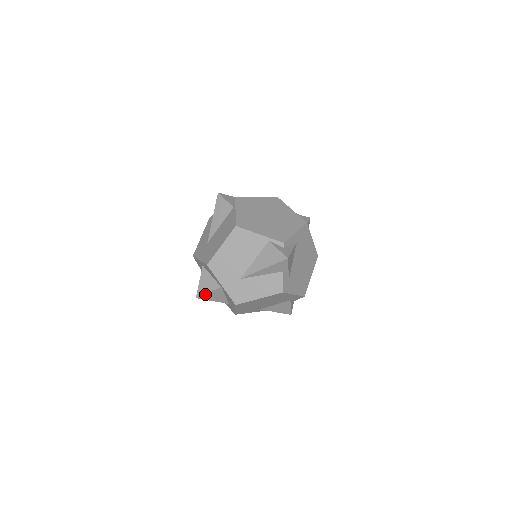
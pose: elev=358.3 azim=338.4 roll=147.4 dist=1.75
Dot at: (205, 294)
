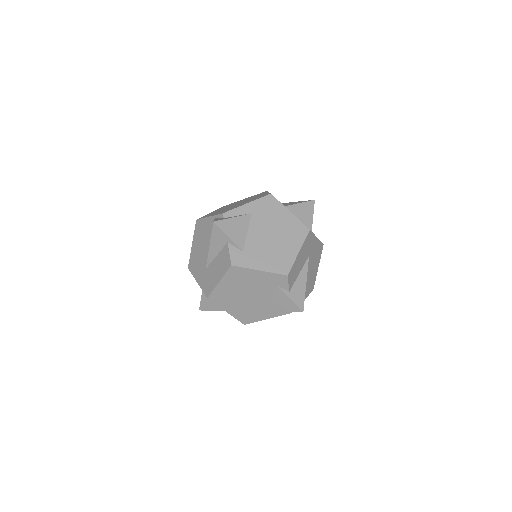
Dot at: (201, 302)
